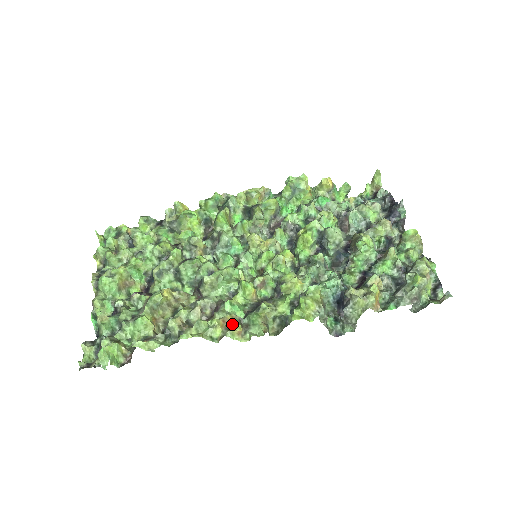
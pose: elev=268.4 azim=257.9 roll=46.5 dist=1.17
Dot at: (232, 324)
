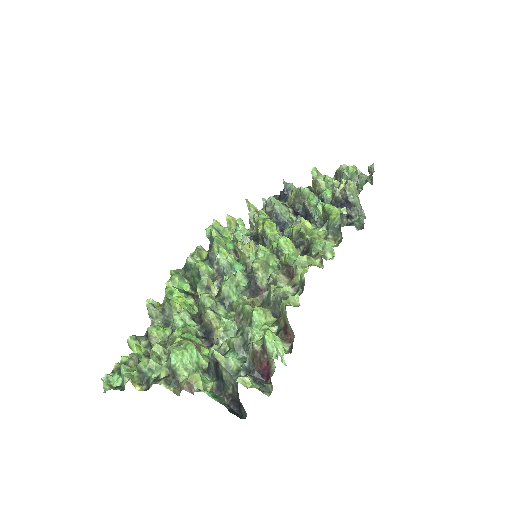
Dot at: (313, 255)
